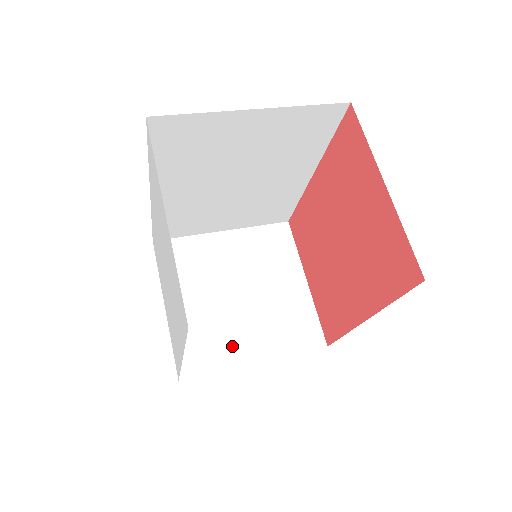
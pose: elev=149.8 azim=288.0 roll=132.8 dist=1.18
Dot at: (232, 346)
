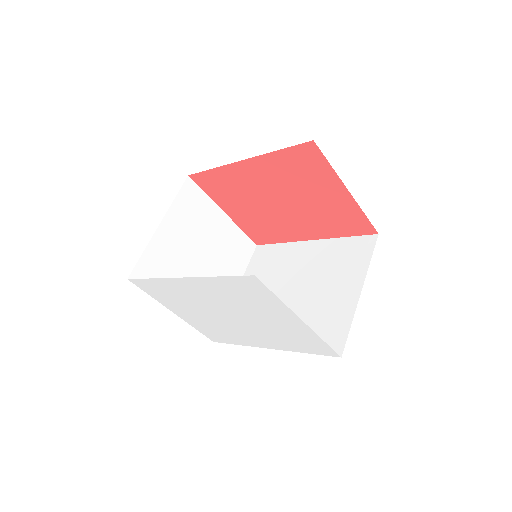
Dot at: occluded
